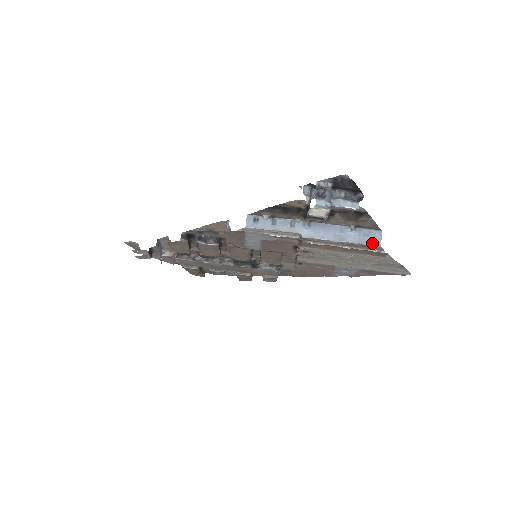
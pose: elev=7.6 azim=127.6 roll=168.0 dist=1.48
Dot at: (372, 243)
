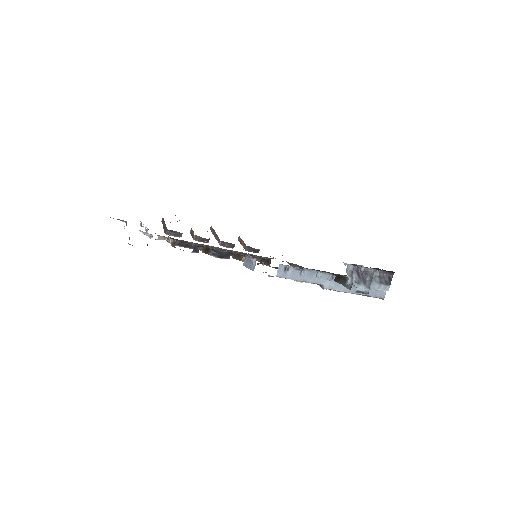
Dot at: (378, 295)
